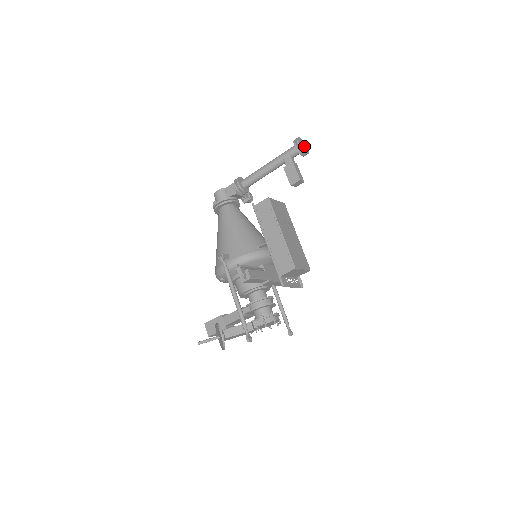
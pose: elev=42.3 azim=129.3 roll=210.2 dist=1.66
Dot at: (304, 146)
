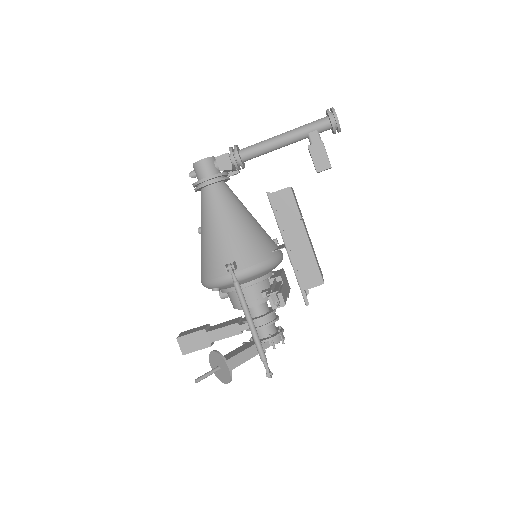
Dot at: occluded
